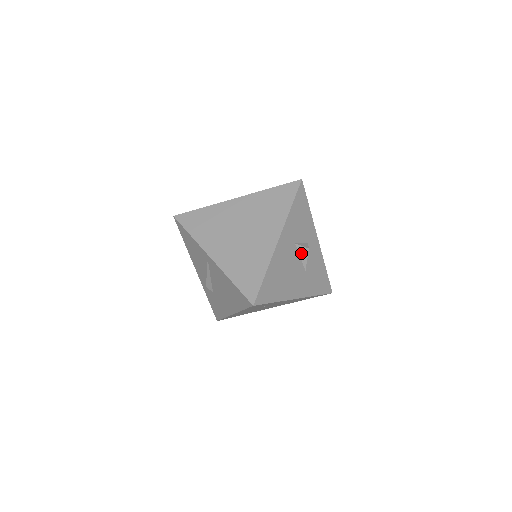
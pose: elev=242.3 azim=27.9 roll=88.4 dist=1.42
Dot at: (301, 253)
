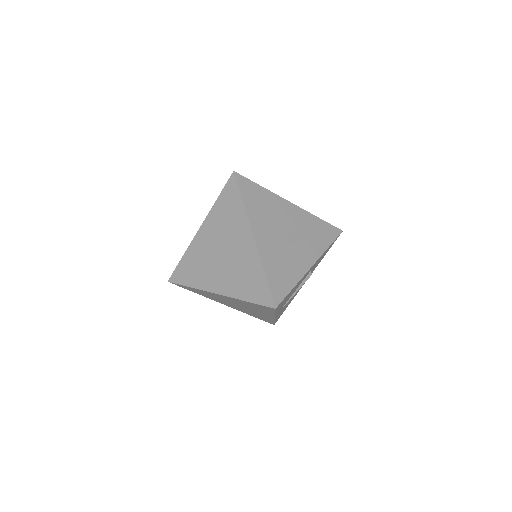
Dot at: (293, 236)
